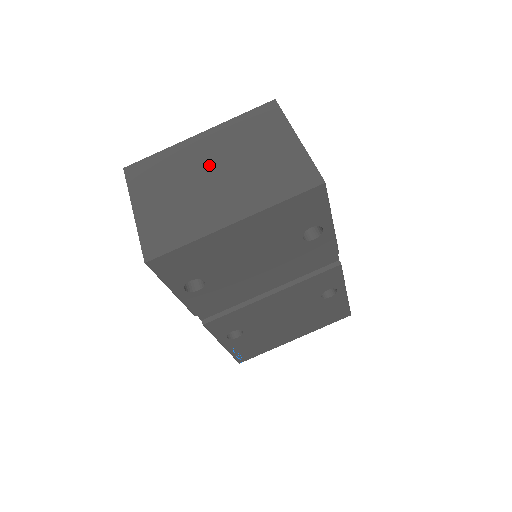
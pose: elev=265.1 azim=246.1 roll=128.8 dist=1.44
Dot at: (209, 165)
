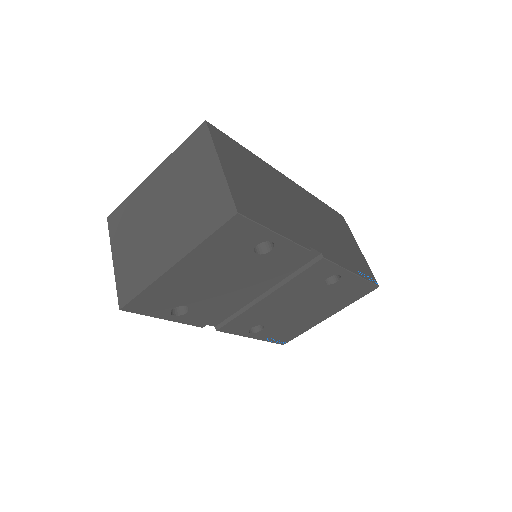
Dot at: (158, 206)
